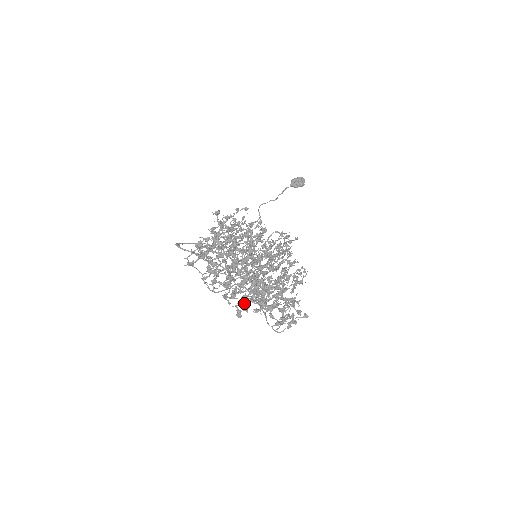
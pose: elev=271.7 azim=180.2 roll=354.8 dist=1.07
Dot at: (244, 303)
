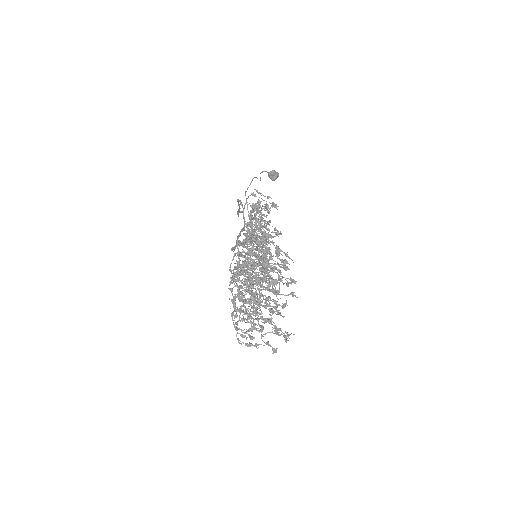
Dot at: occluded
